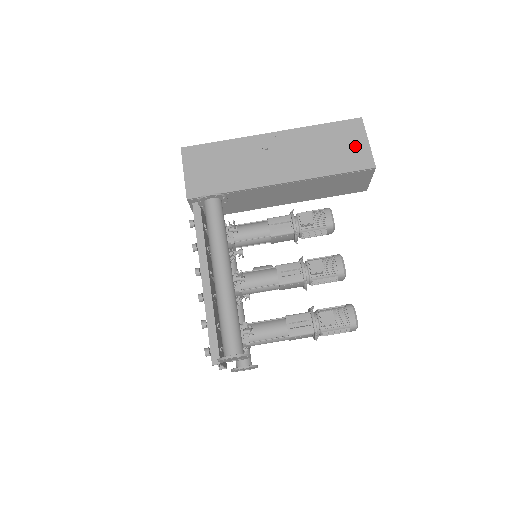
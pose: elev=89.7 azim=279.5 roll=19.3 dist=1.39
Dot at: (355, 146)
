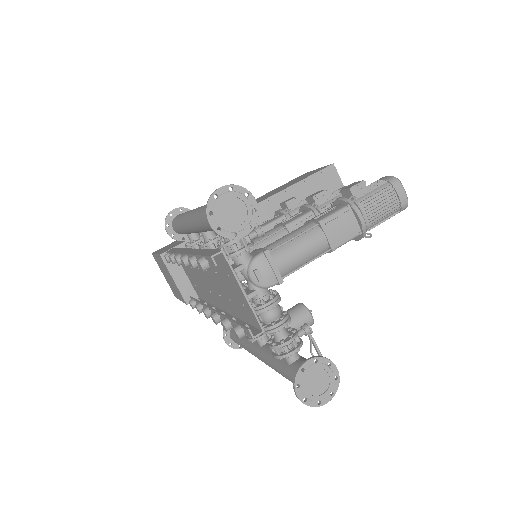
Dot at: occluded
